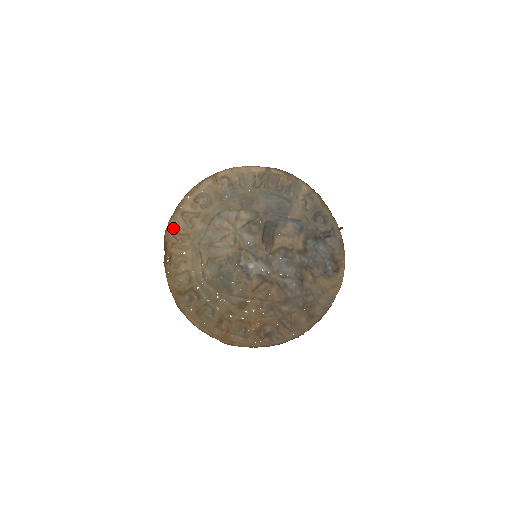
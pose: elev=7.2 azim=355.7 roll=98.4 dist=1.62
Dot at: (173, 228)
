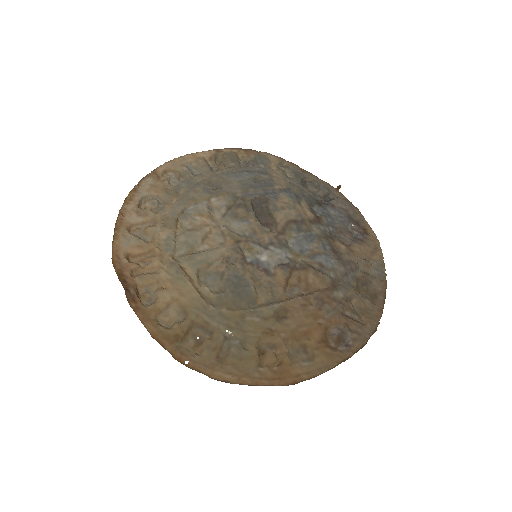
Dot at: (123, 250)
